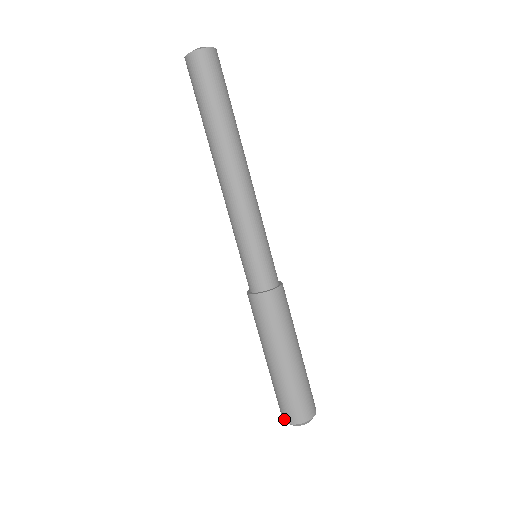
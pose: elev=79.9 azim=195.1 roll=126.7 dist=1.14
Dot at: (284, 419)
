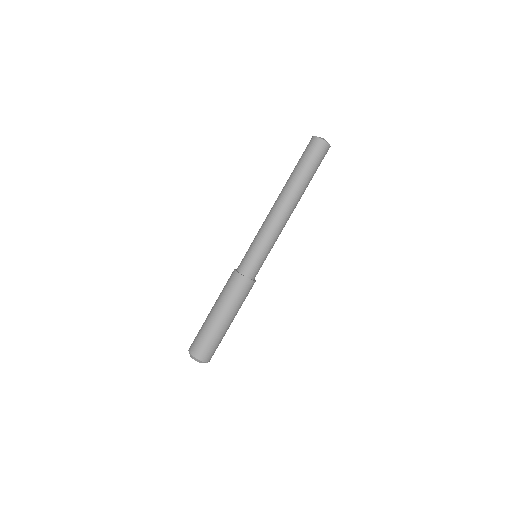
Dot at: (190, 348)
